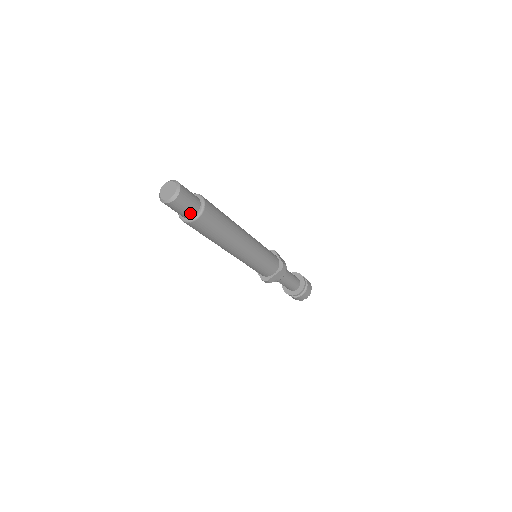
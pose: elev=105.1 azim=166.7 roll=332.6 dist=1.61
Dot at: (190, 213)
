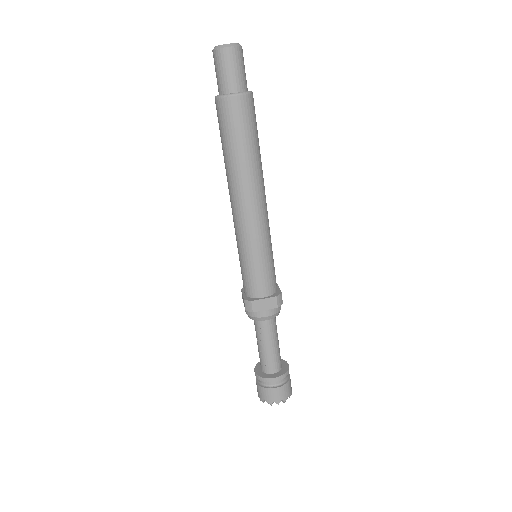
Dot at: (232, 85)
